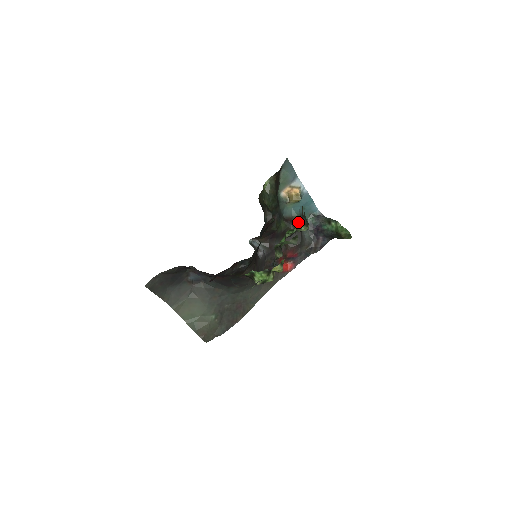
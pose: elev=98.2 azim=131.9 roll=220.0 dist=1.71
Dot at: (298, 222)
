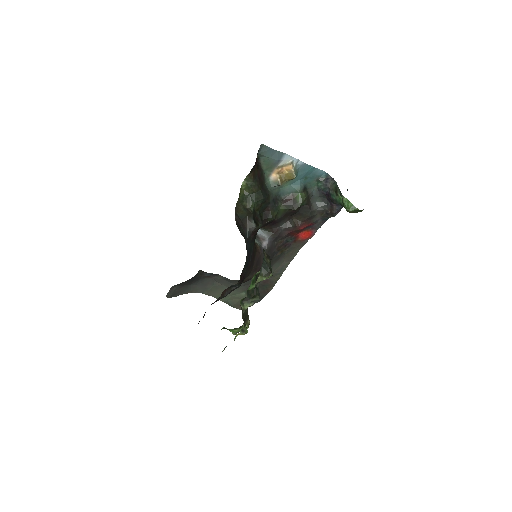
Dot at: (300, 200)
